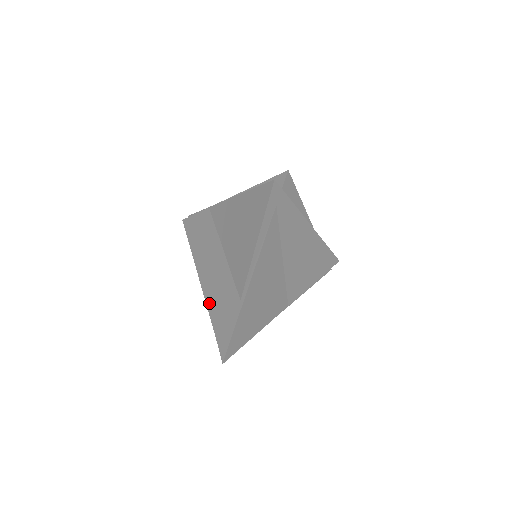
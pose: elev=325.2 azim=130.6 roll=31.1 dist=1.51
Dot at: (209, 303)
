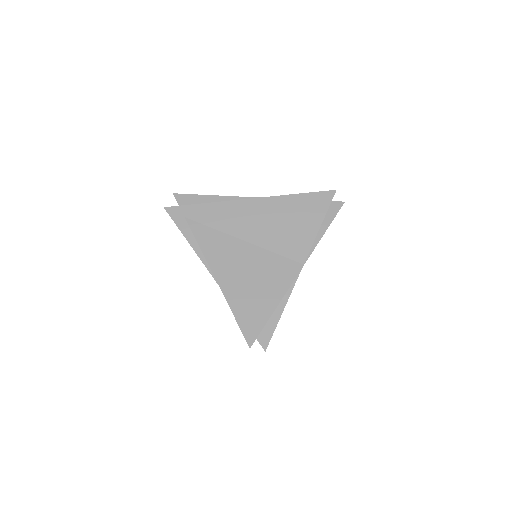
Dot at: occluded
